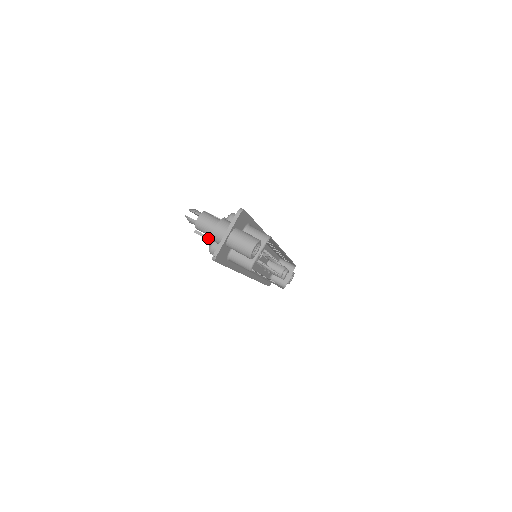
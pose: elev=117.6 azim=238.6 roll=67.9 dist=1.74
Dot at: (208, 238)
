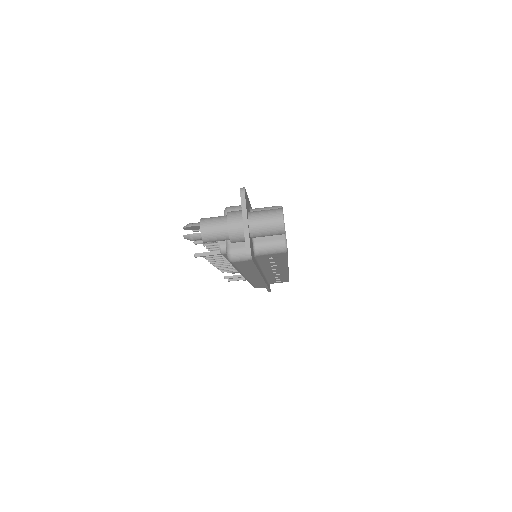
Dot at: (214, 253)
